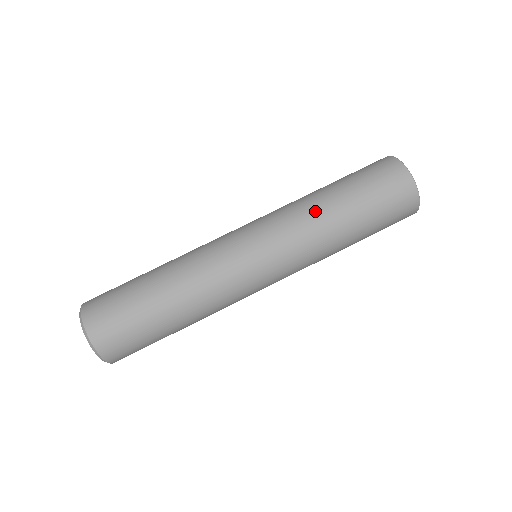
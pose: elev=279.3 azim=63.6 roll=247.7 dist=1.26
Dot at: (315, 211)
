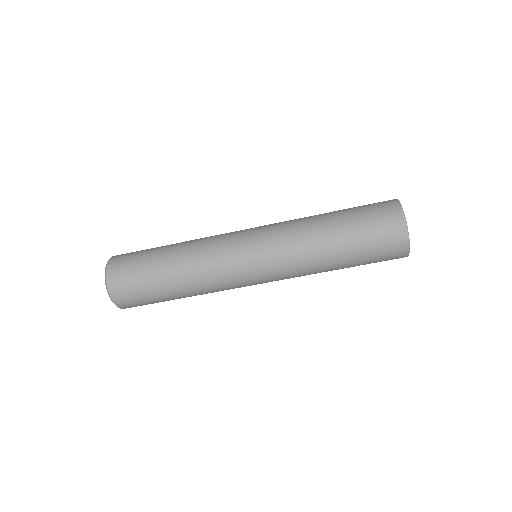
Dot at: (310, 233)
